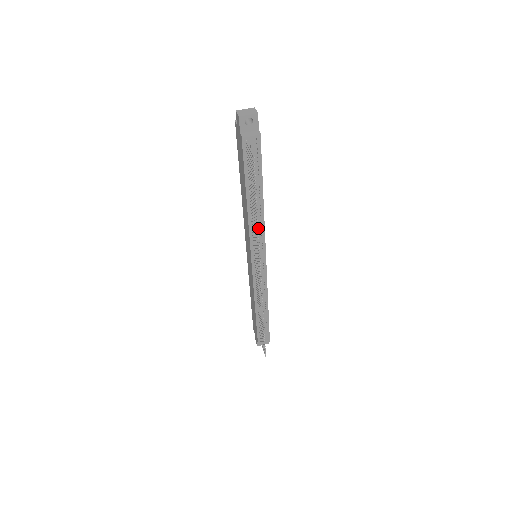
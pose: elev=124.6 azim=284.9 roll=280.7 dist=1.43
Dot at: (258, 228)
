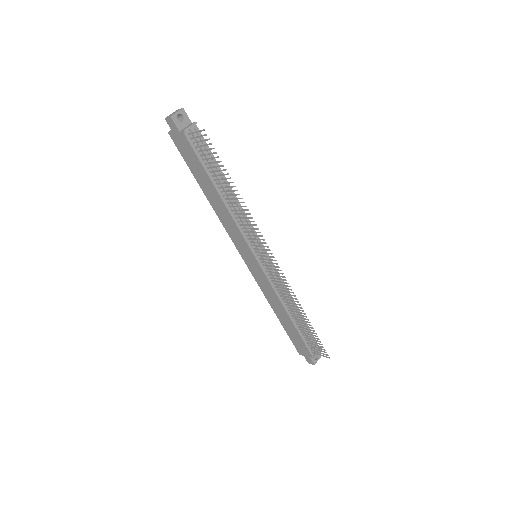
Dot at: (244, 202)
